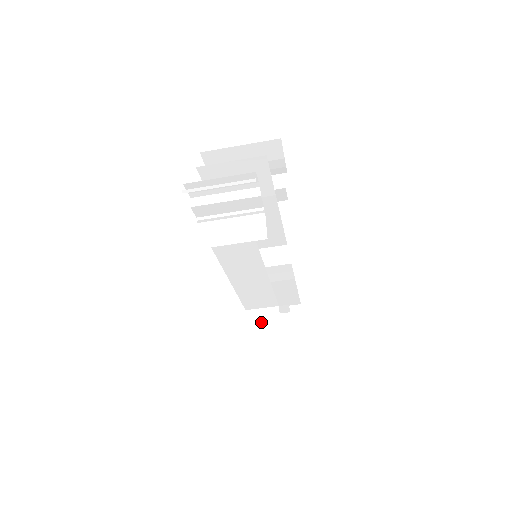
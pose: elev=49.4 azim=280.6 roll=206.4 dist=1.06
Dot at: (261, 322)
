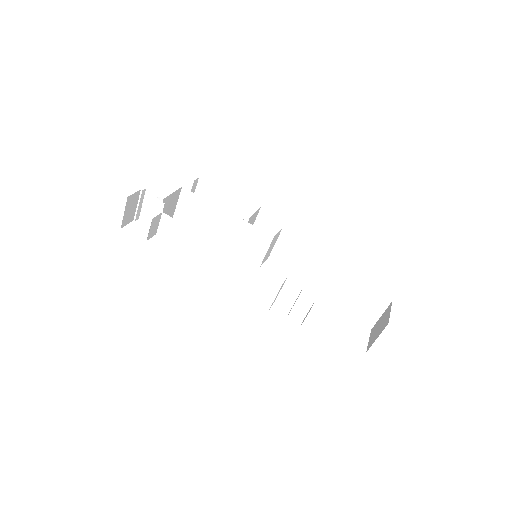
Dot at: occluded
